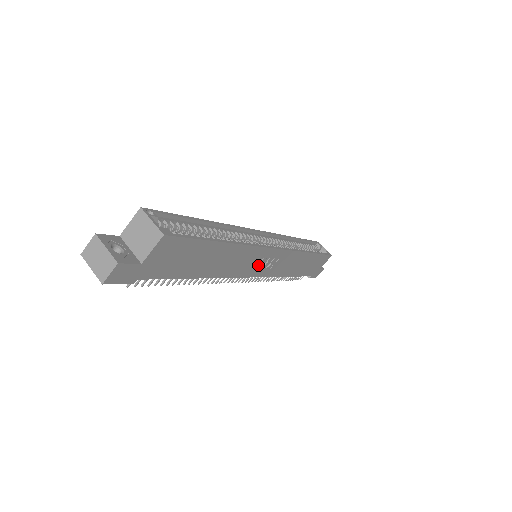
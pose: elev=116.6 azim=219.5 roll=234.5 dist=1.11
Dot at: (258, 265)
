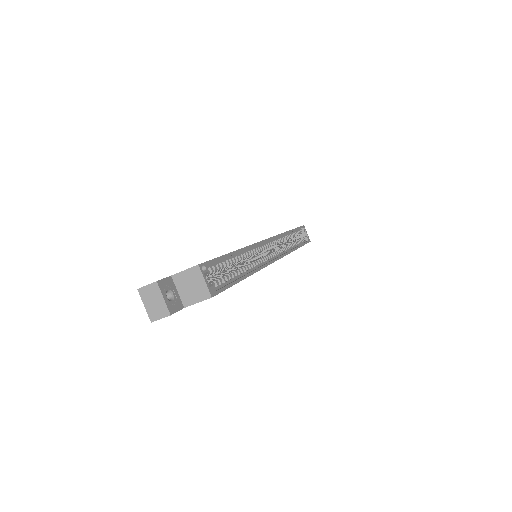
Dot at: occluded
